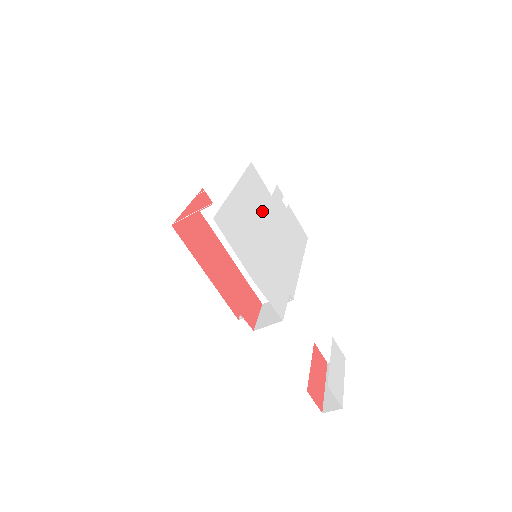
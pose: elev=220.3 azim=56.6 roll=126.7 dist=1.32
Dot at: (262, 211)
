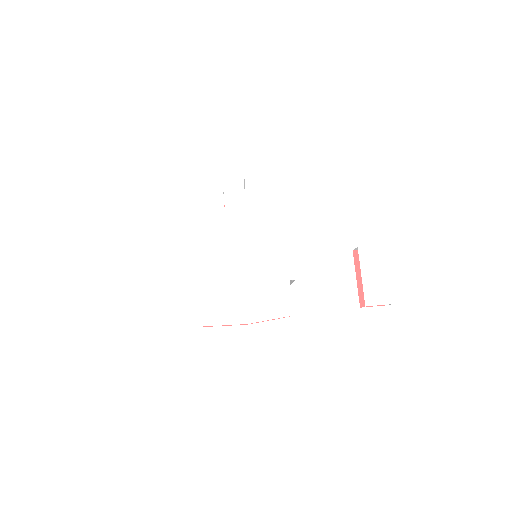
Dot at: (225, 244)
